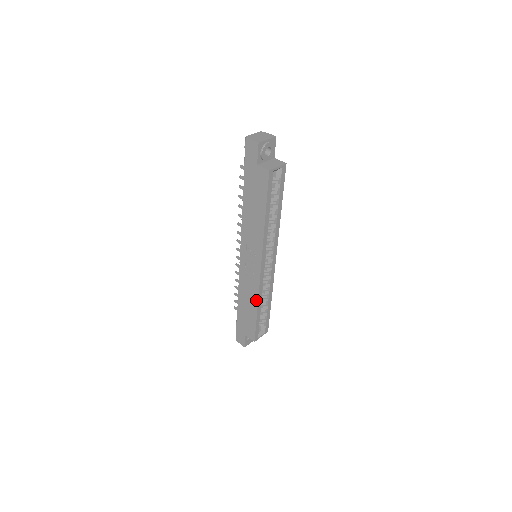
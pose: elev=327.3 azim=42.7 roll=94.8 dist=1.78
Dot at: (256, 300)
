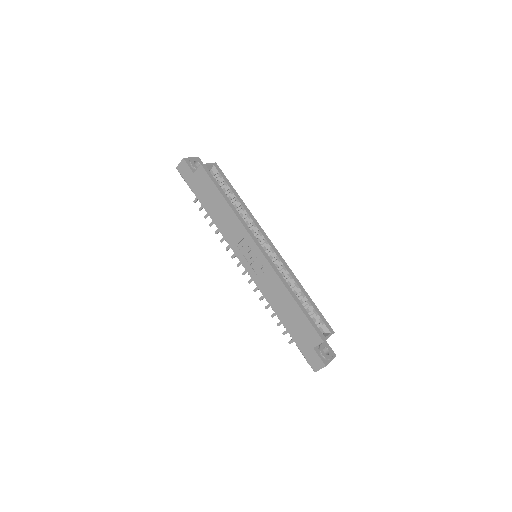
Dot at: (284, 288)
